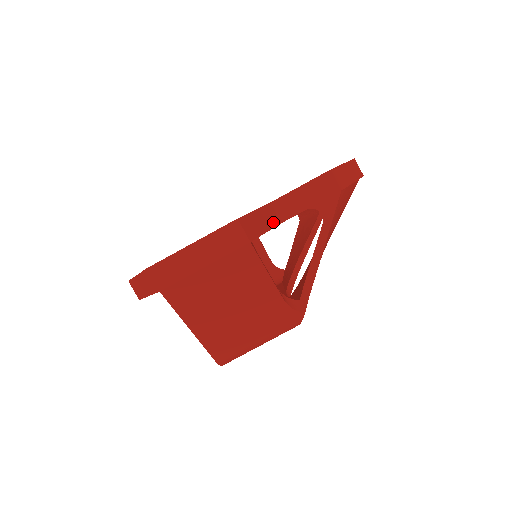
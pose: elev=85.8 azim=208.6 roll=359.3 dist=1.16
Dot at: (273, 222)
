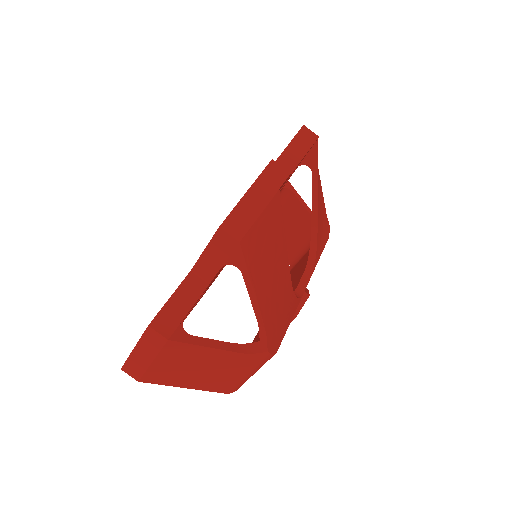
Dot at: (197, 292)
